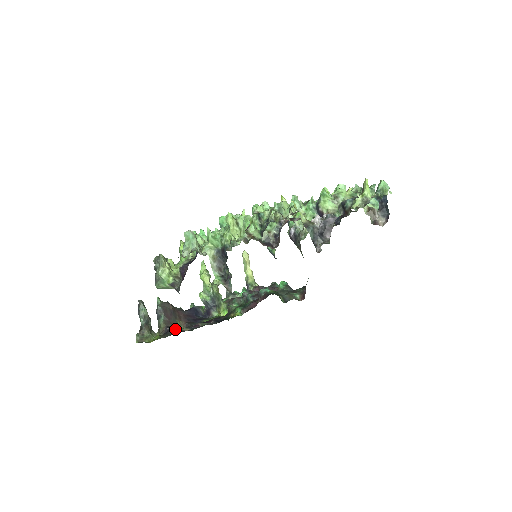
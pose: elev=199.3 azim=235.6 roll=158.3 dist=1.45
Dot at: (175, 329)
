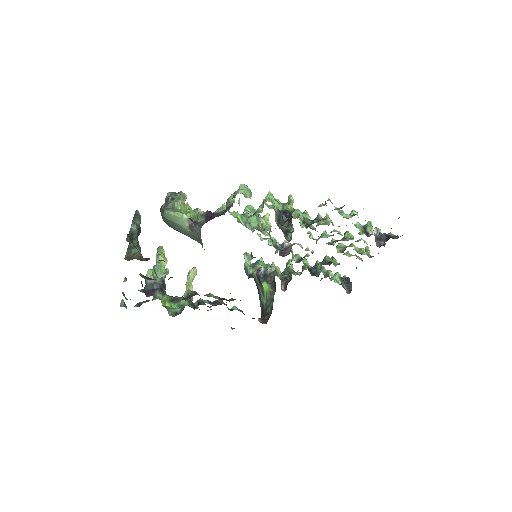
Dot at: occluded
